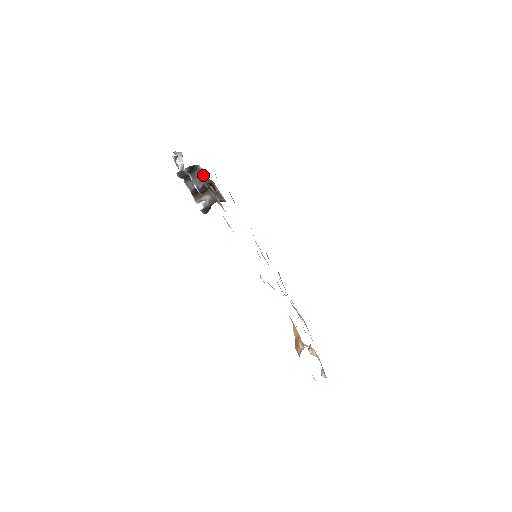
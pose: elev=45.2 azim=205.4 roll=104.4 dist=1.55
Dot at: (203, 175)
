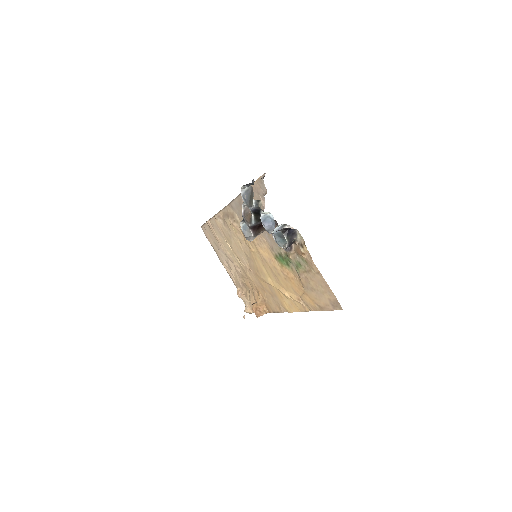
Dot at: (296, 238)
